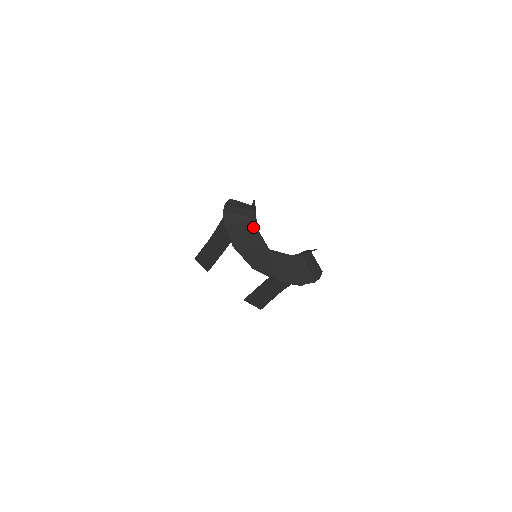
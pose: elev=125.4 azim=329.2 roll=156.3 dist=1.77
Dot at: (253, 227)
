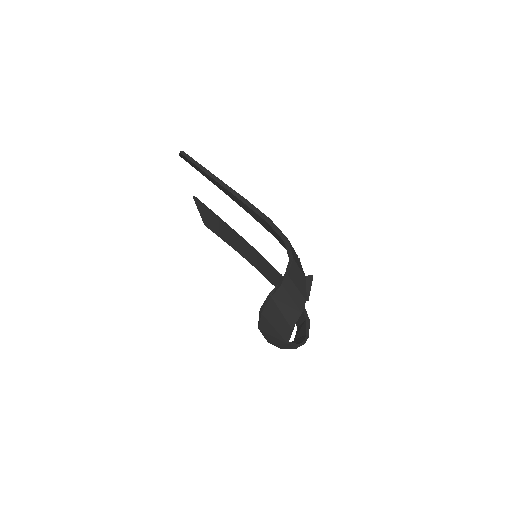
Dot at: (294, 322)
